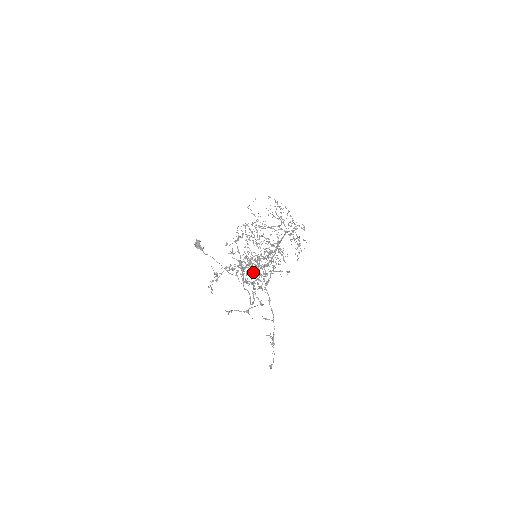
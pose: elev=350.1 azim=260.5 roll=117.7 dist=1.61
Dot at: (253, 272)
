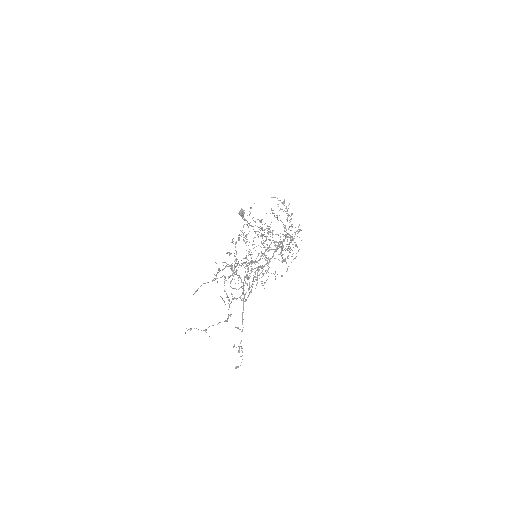
Dot at: occluded
